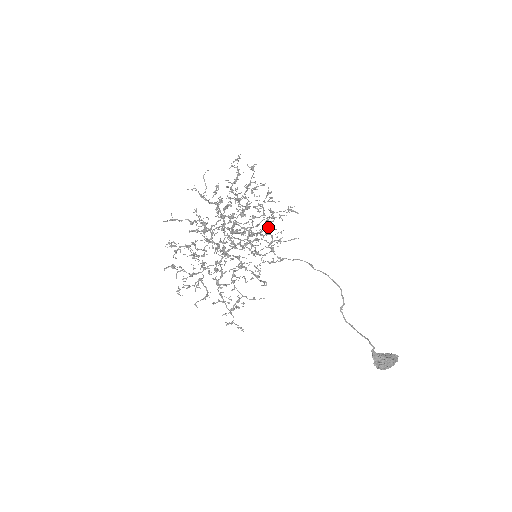
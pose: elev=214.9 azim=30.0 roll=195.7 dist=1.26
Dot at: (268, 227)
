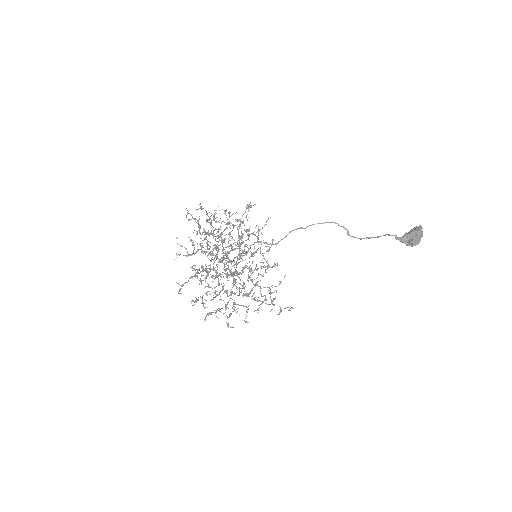
Dot at: (245, 231)
